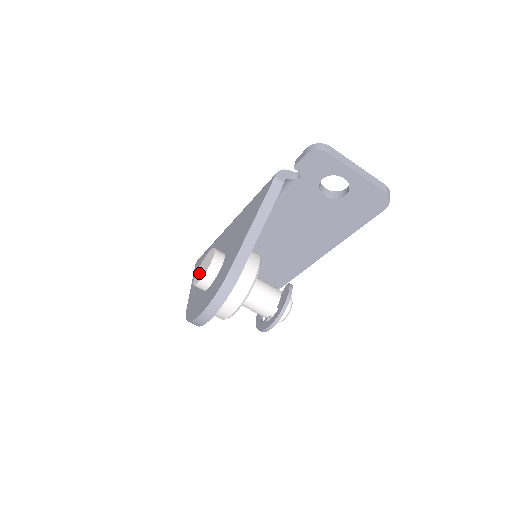
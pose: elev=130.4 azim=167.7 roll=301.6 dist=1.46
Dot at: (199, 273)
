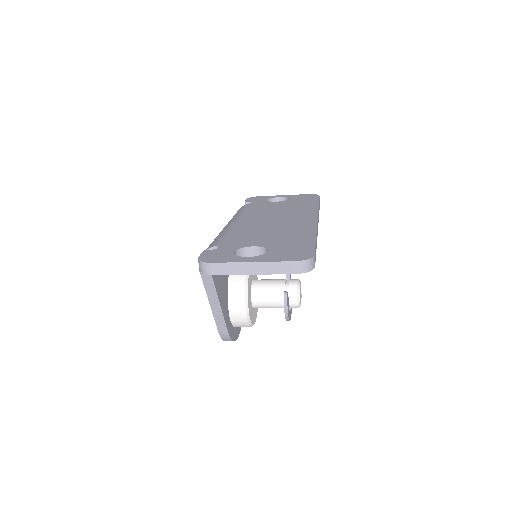
Dot at: occluded
